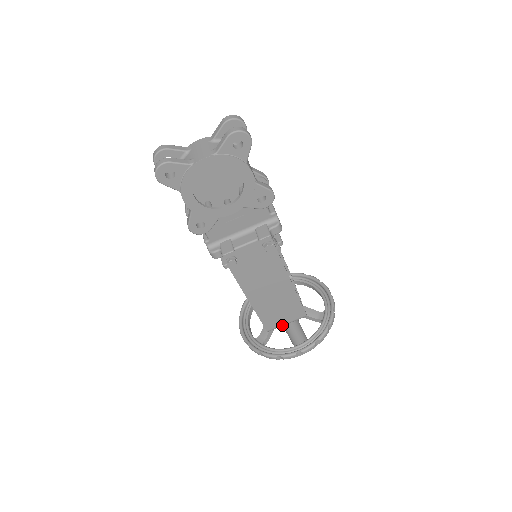
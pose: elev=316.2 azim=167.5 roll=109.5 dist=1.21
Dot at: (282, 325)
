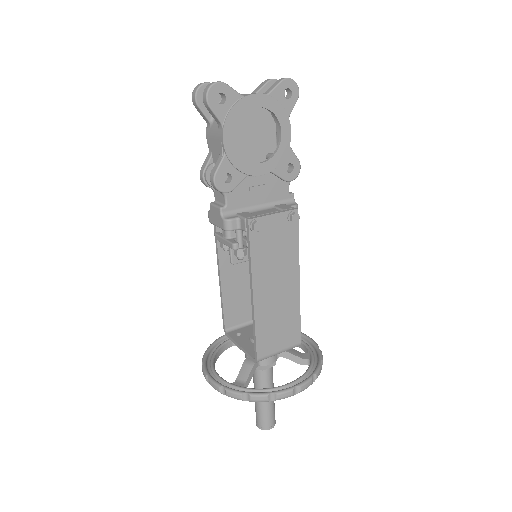
Dot at: (274, 353)
